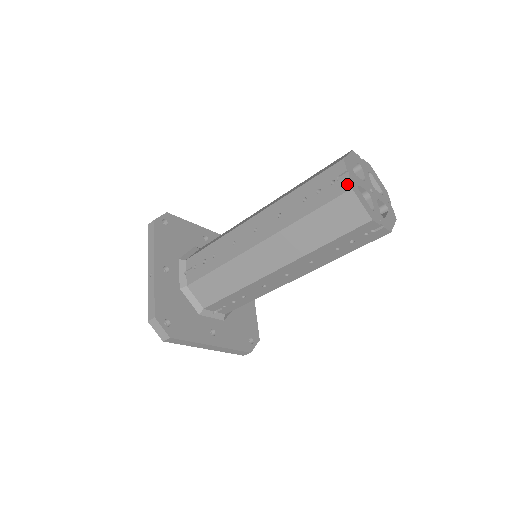
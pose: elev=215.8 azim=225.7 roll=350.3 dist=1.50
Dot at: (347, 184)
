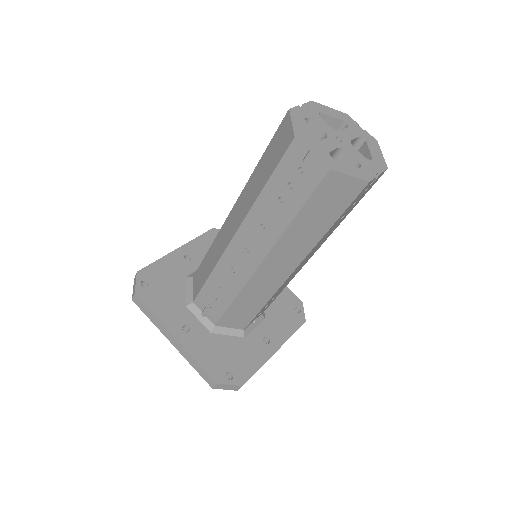
Dot at: (320, 166)
